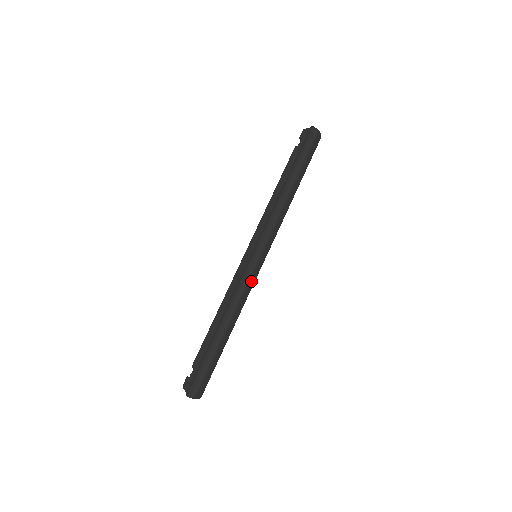
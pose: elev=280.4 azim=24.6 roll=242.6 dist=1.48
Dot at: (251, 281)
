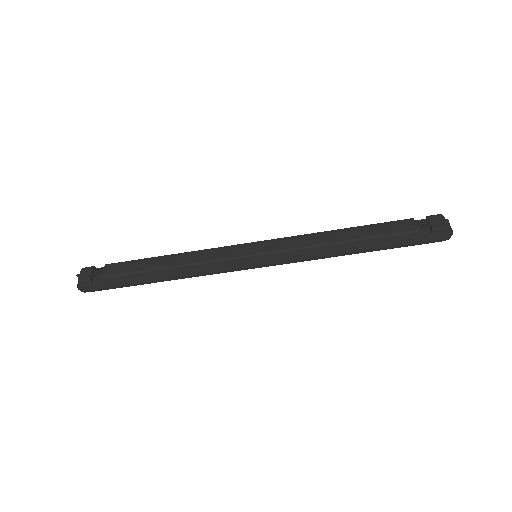
Dot at: occluded
